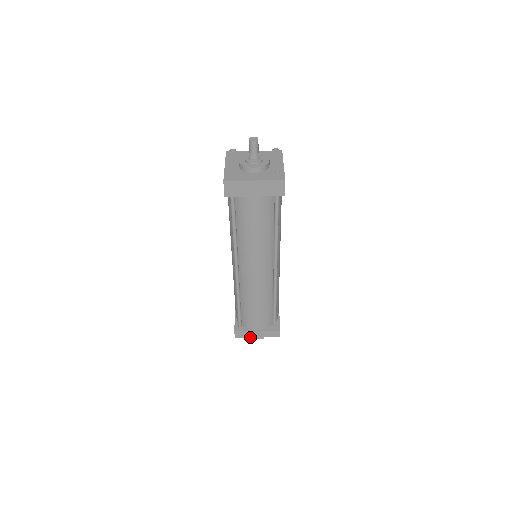
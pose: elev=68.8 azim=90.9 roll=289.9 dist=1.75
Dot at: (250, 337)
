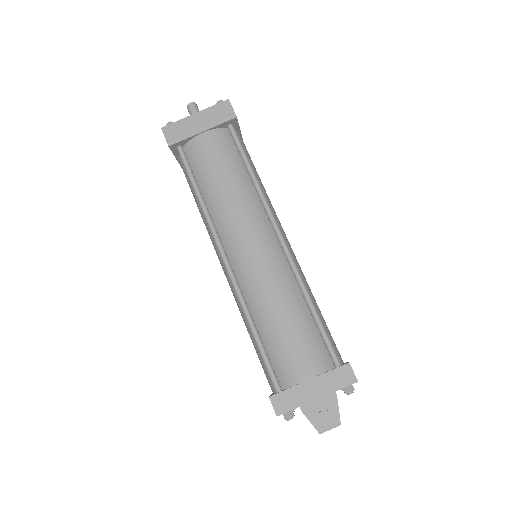
Dot at: (304, 404)
